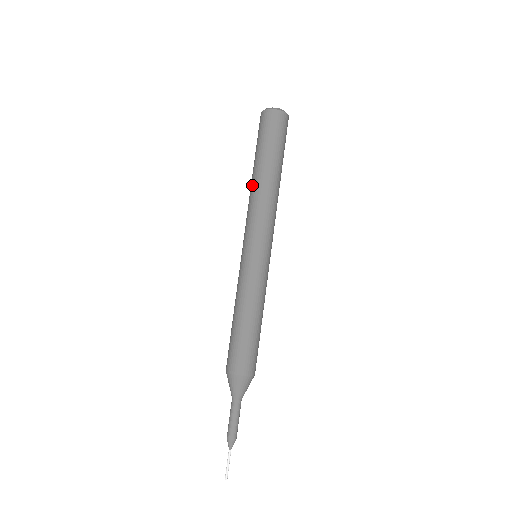
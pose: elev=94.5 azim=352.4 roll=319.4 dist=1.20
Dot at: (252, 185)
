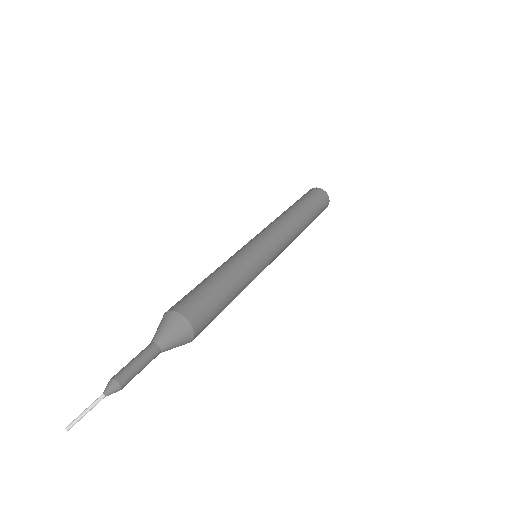
Dot at: occluded
